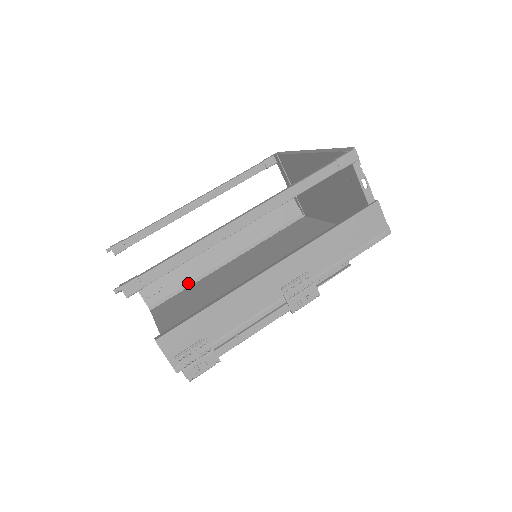
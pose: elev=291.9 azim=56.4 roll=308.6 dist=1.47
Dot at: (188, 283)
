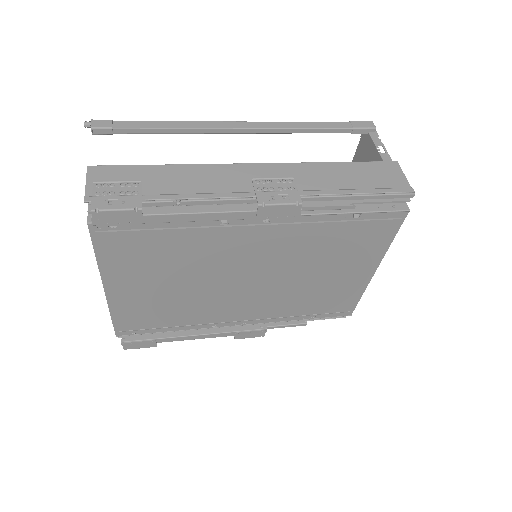
Dot at: occluded
